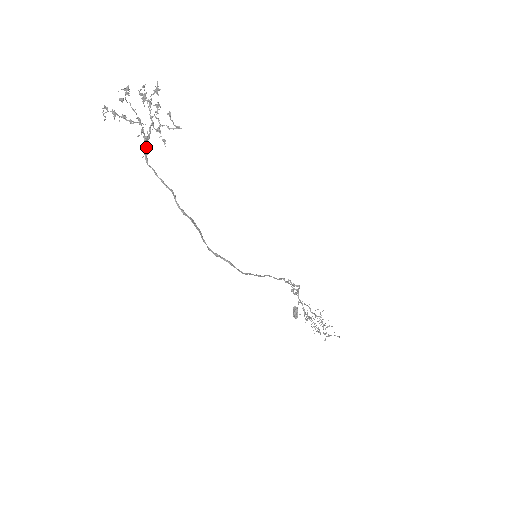
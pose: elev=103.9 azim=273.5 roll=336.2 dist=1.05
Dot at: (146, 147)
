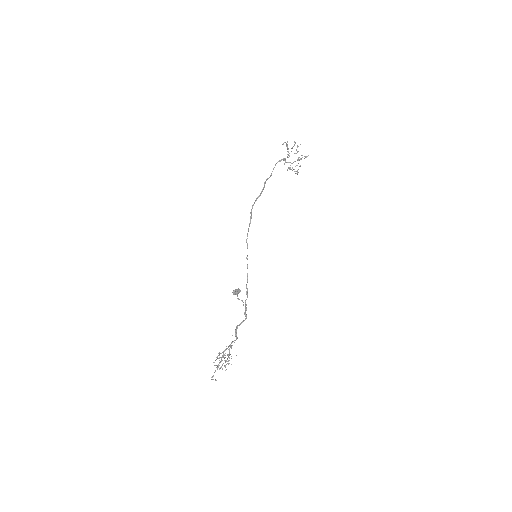
Dot at: (283, 159)
